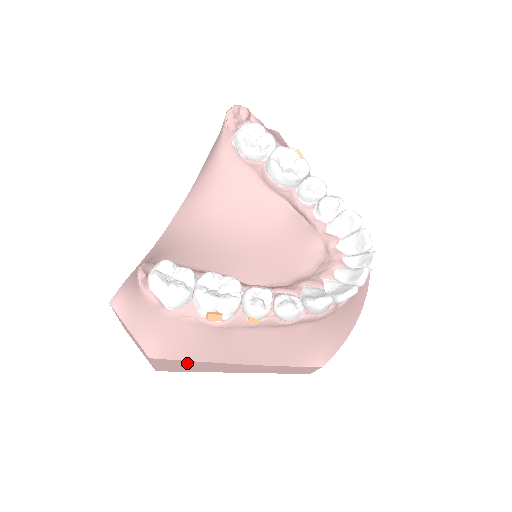
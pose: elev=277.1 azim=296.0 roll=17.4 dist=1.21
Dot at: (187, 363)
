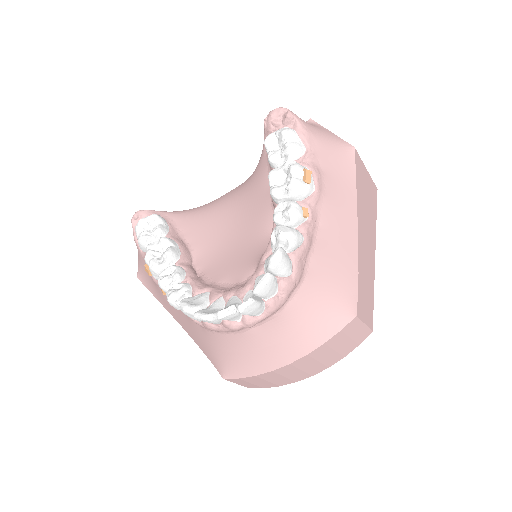
Dot at: occluded
